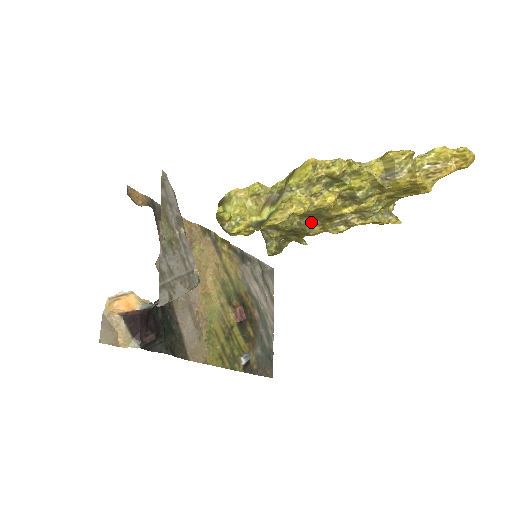
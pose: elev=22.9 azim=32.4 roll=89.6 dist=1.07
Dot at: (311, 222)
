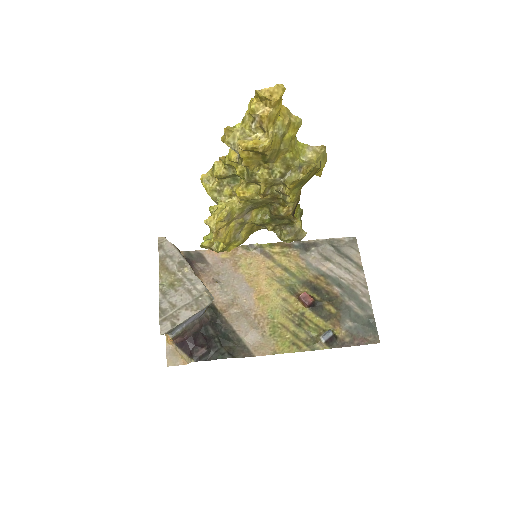
Dot at: (274, 206)
